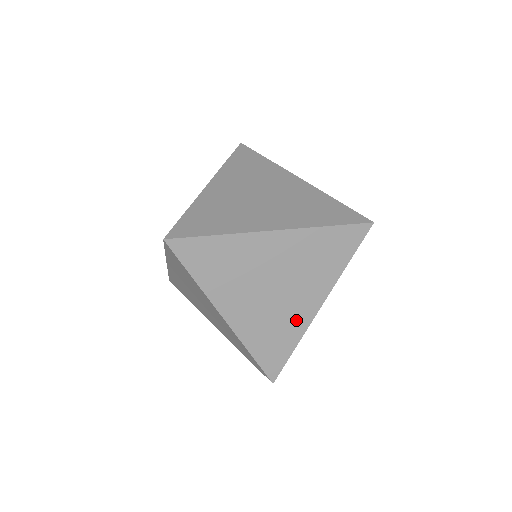
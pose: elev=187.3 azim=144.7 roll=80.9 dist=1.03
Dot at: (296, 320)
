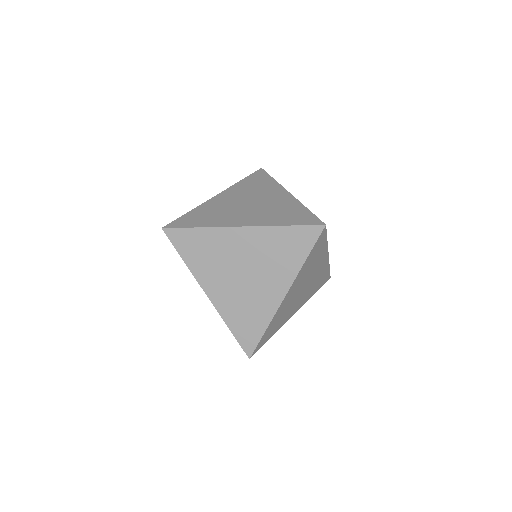
Dot at: (265, 304)
